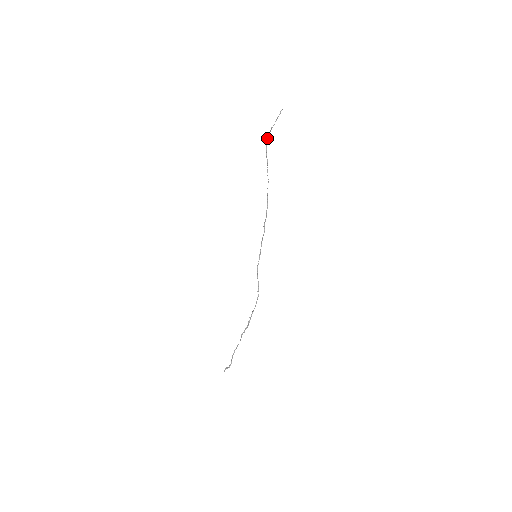
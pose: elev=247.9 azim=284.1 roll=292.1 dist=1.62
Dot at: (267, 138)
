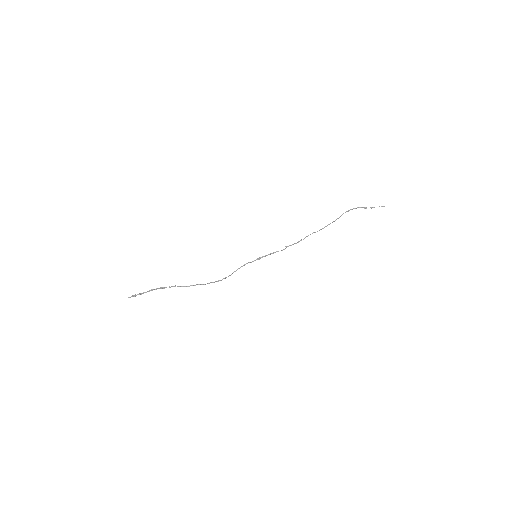
Dot at: (355, 208)
